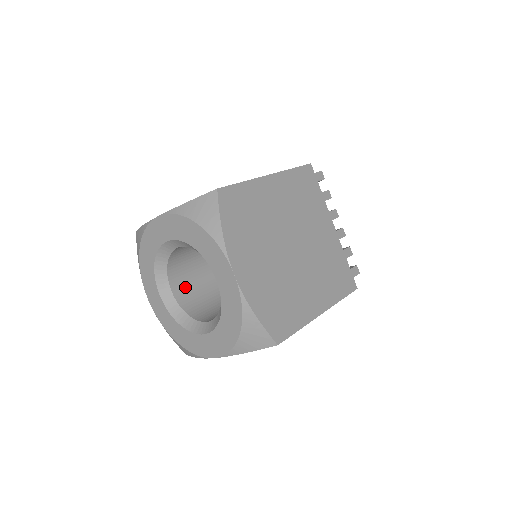
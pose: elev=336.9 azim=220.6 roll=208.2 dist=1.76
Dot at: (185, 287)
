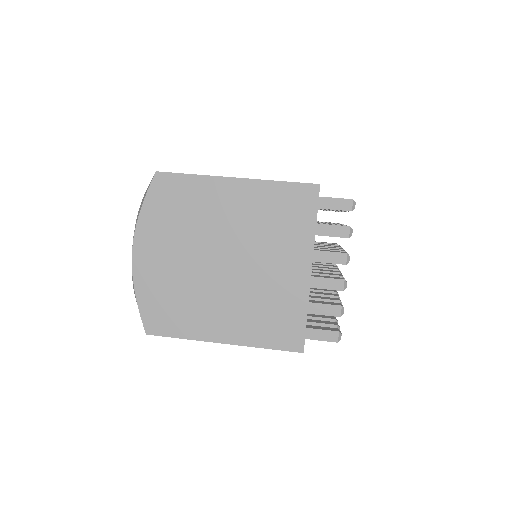
Dot at: occluded
